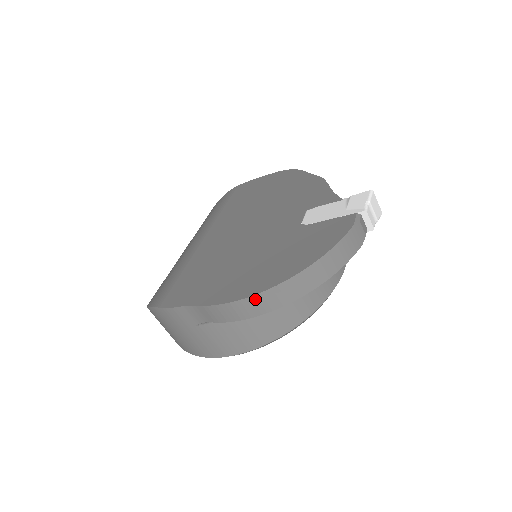
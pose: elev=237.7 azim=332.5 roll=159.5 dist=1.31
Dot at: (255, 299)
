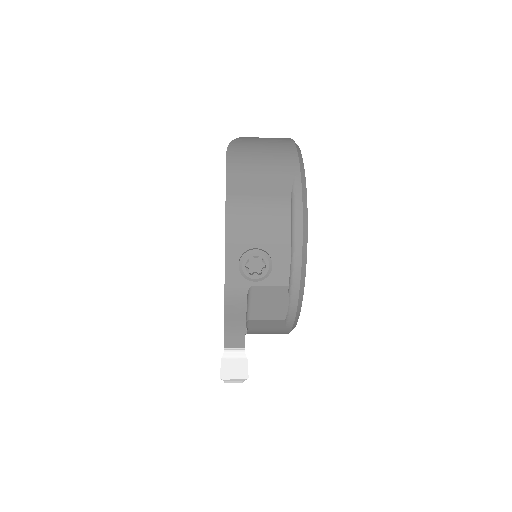
Dot at: occluded
